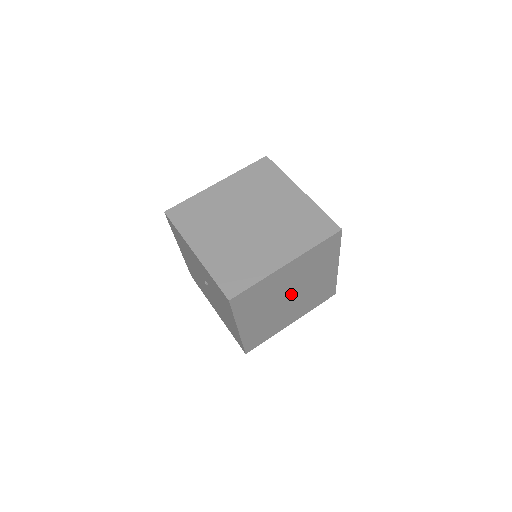
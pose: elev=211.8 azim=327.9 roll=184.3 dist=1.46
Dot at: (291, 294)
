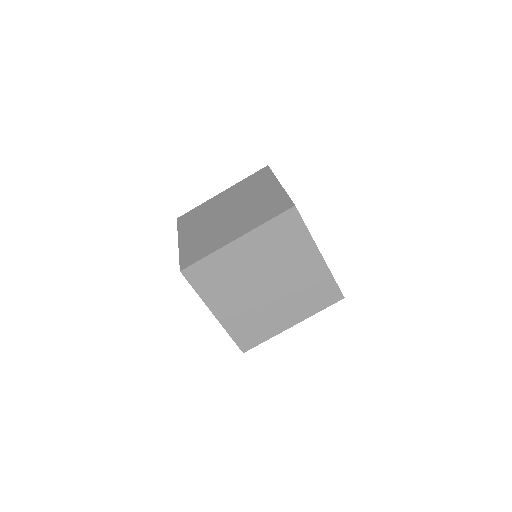
Dot at: occluded
